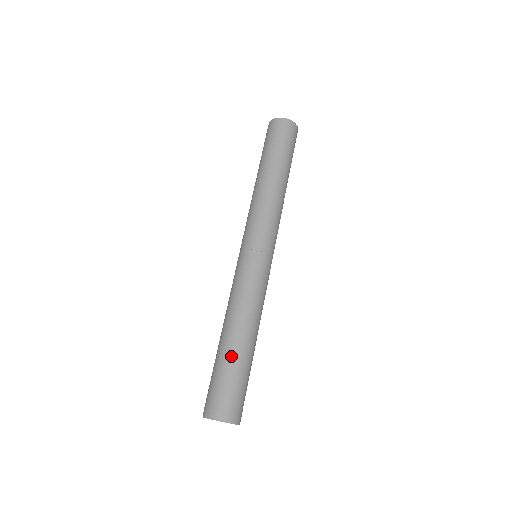
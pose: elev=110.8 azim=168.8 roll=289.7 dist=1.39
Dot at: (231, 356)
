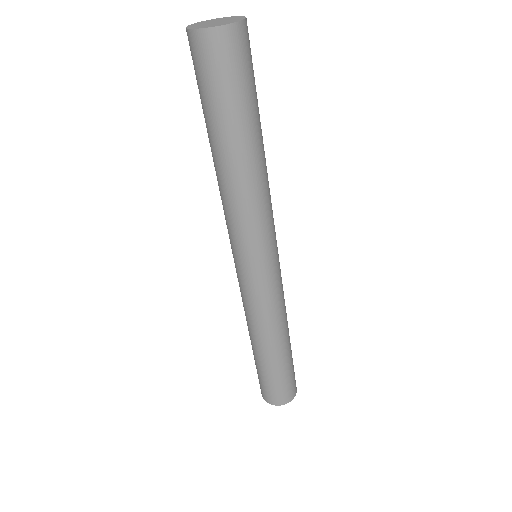
Dot at: (276, 366)
